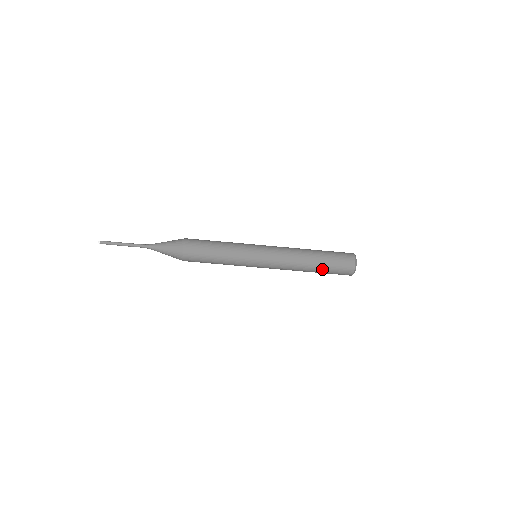
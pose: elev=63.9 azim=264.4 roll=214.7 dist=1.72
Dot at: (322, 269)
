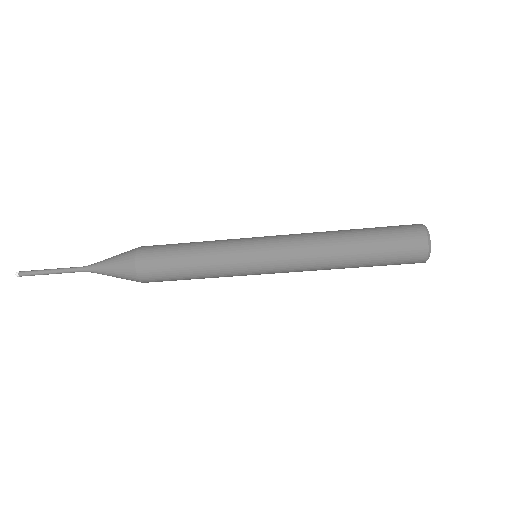
Dot at: occluded
